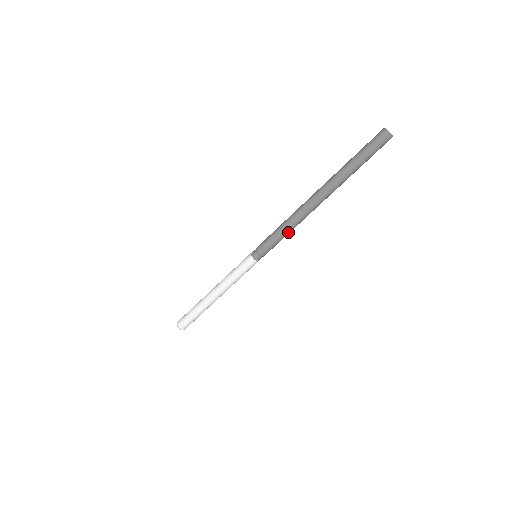
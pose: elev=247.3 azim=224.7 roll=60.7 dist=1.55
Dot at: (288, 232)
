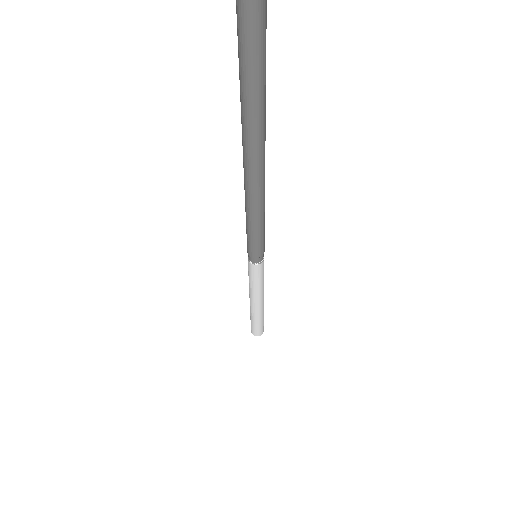
Dot at: (264, 218)
